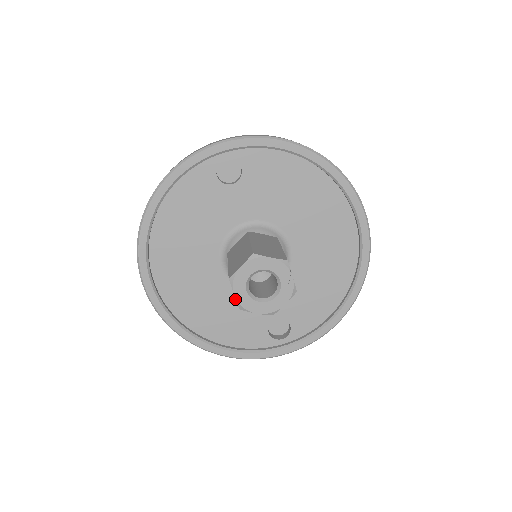
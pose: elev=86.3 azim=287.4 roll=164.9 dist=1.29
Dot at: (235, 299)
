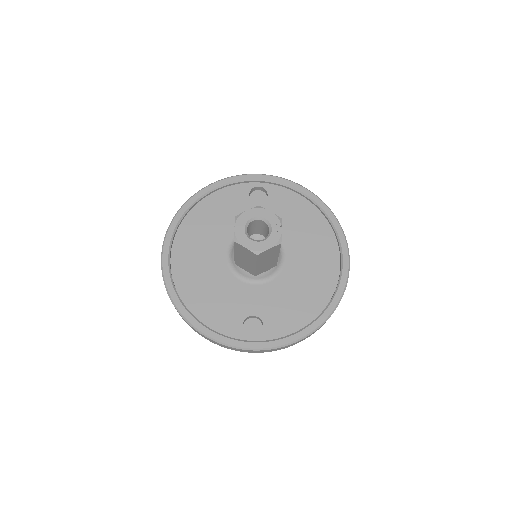
Dot at: (226, 285)
